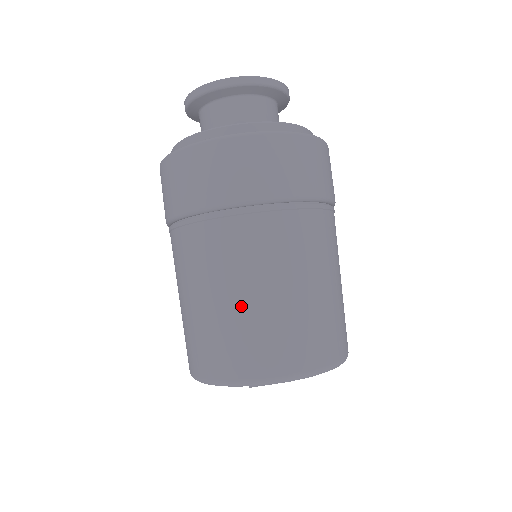
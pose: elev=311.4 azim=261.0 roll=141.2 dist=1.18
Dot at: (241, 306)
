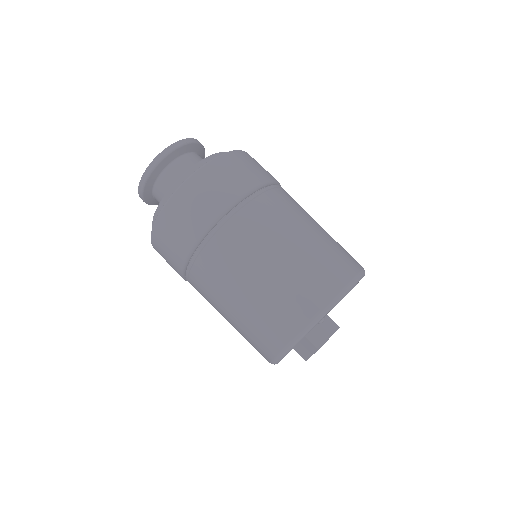
Dot at: (286, 261)
